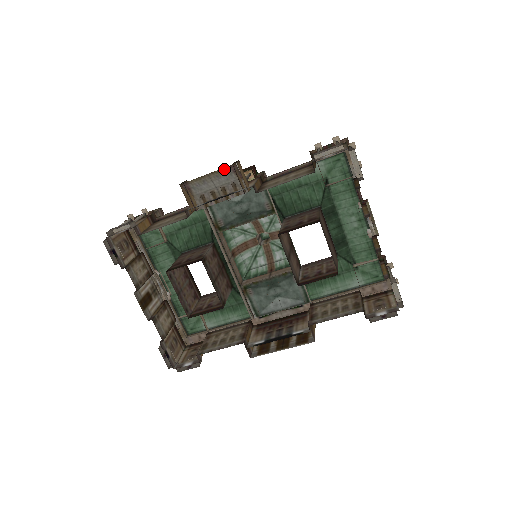
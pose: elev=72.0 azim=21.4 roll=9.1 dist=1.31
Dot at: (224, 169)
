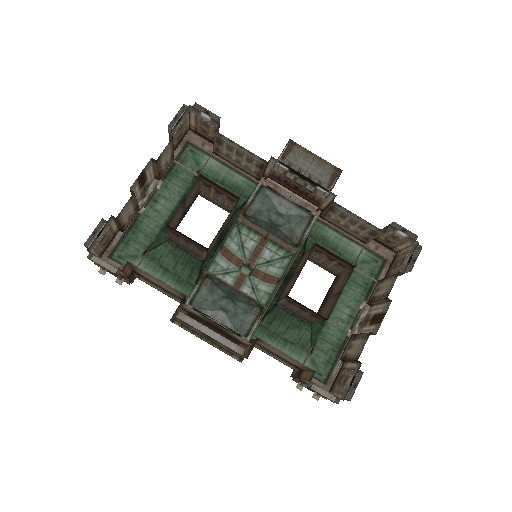
Dot at: (330, 165)
